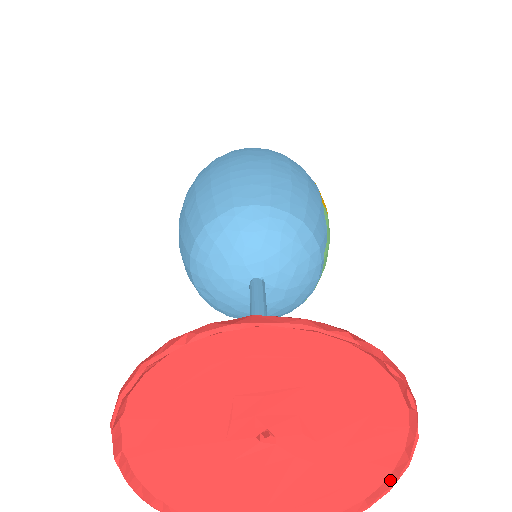
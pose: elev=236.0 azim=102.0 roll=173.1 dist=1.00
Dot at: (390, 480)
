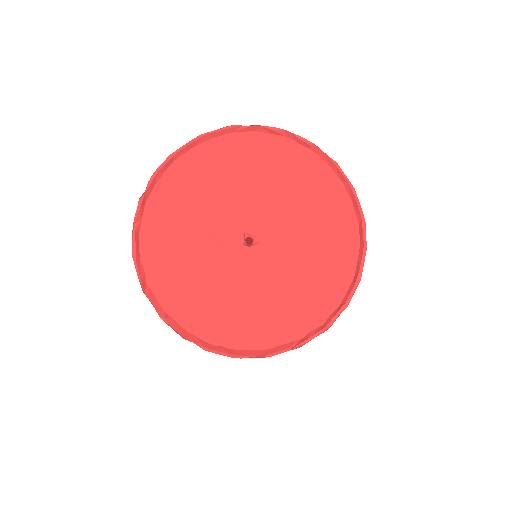
Dot at: (357, 212)
